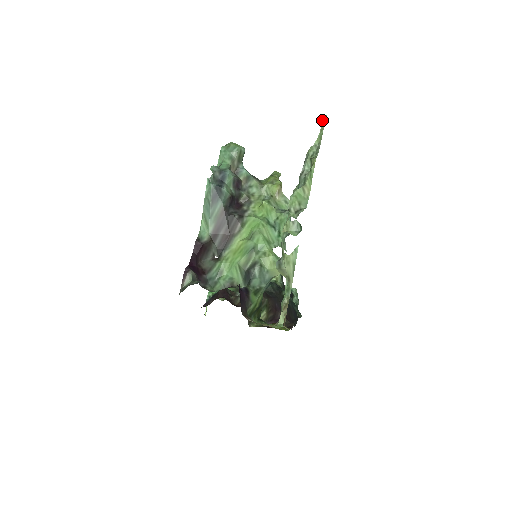
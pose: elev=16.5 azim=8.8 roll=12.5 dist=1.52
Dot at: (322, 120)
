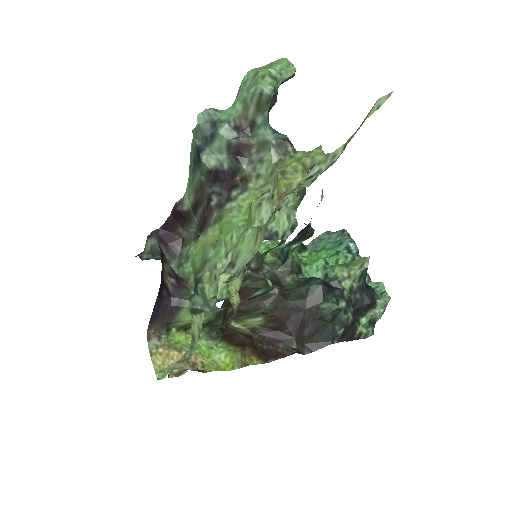
Dot at: occluded
